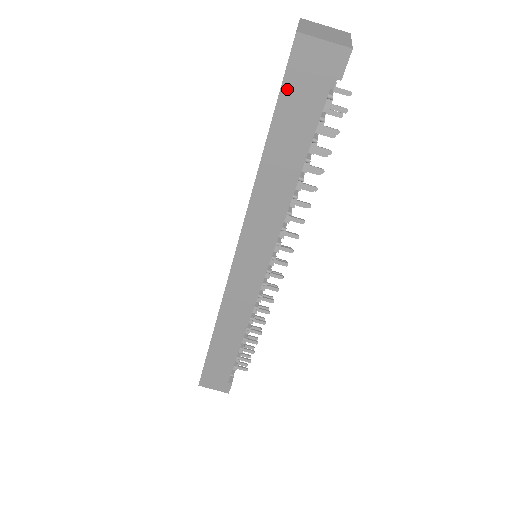
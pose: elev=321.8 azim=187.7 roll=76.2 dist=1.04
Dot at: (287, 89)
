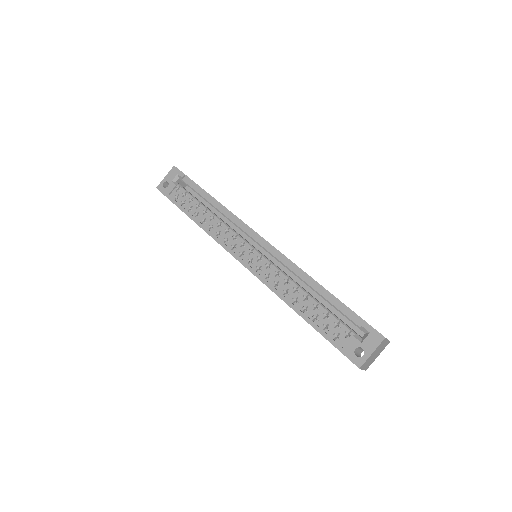
Dot at: (336, 347)
